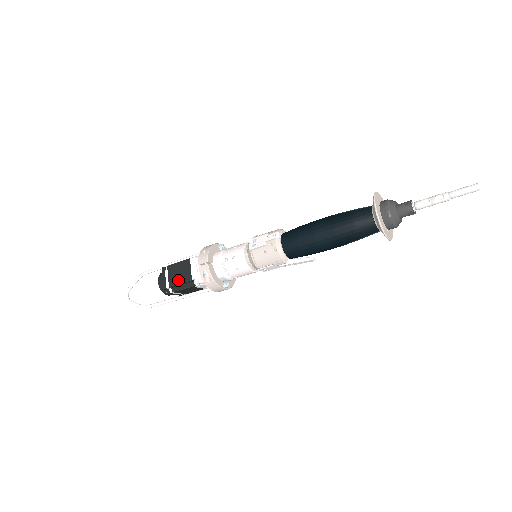
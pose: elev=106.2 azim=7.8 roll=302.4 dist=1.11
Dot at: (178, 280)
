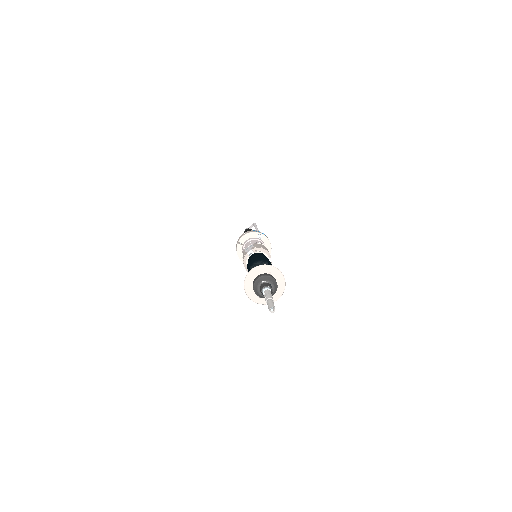
Dot at: occluded
